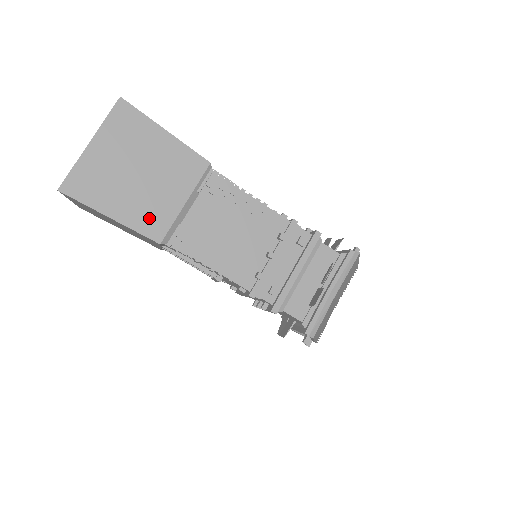
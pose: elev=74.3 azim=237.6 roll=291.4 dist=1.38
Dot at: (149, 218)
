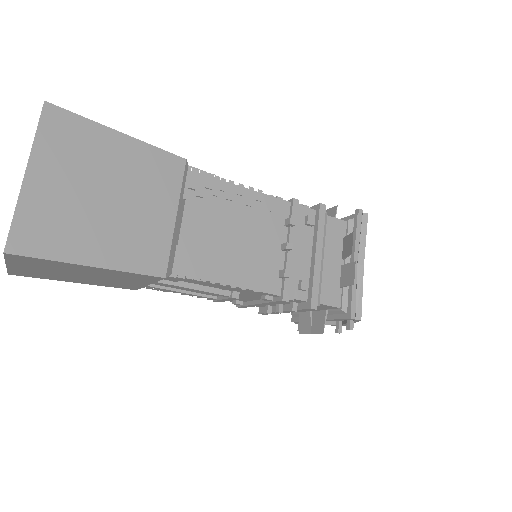
Dot at: (140, 250)
